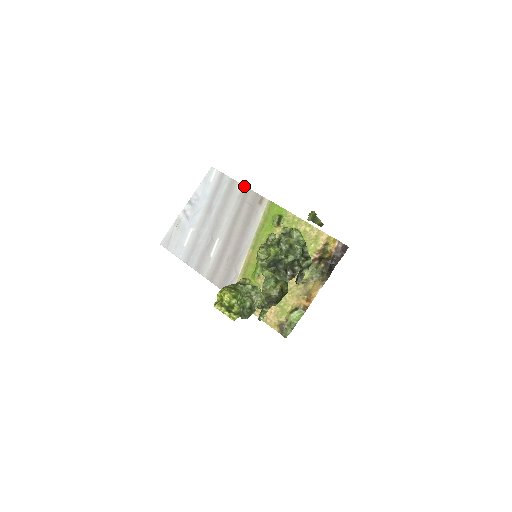
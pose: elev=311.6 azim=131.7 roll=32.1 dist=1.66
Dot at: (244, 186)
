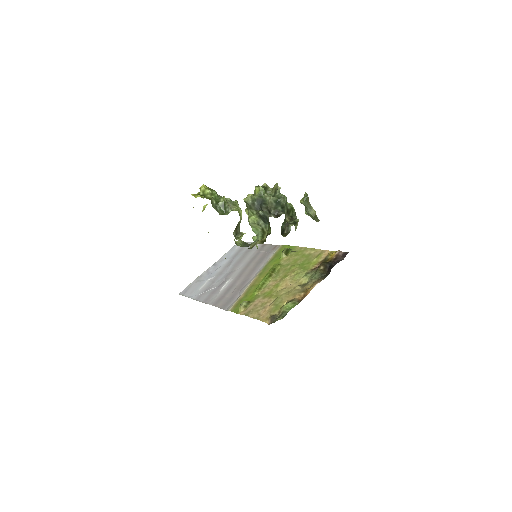
Dot at: (263, 243)
